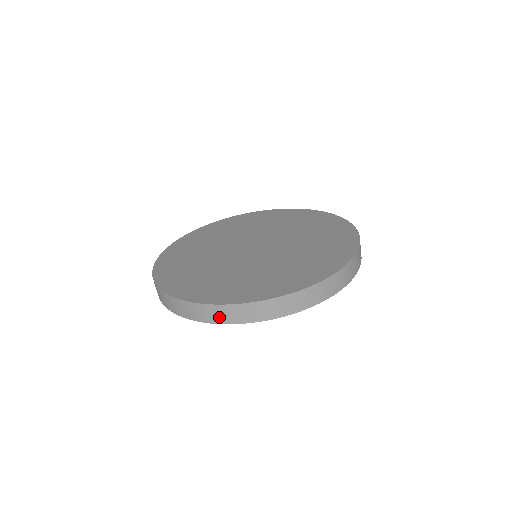
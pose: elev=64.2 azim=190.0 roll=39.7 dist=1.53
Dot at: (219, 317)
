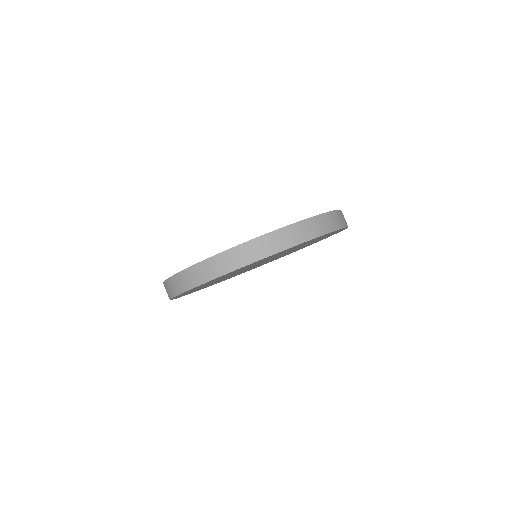
Dot at: (324, 227)
